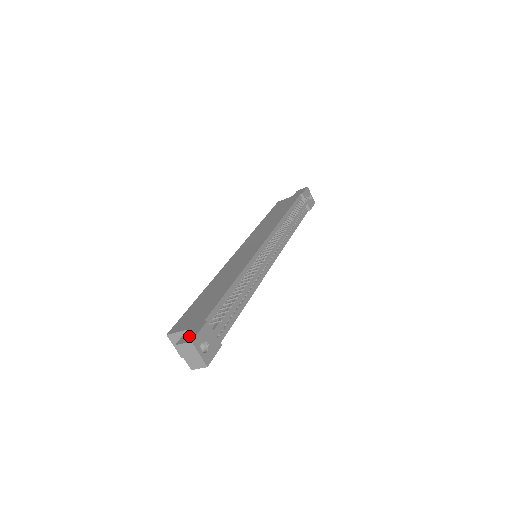
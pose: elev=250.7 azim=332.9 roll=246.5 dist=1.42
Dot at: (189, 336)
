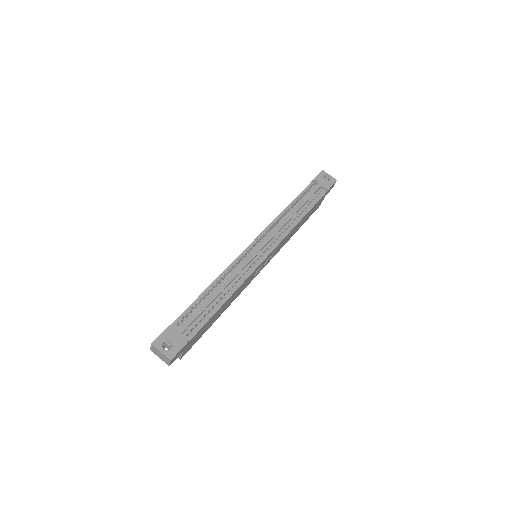
Dot at: occluded
